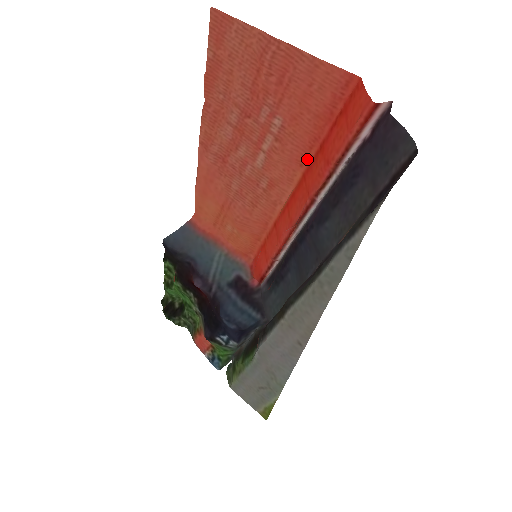
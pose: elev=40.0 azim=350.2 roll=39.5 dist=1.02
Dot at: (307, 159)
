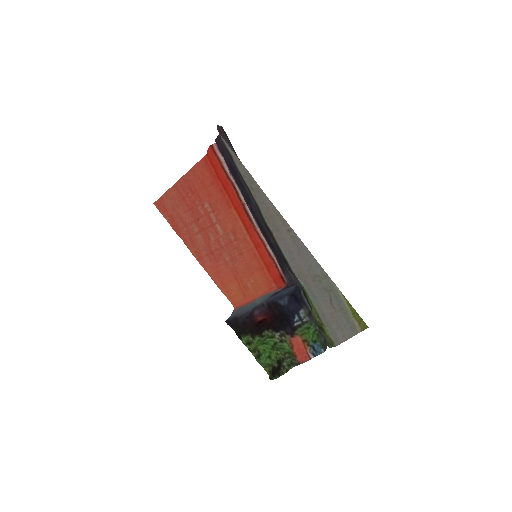
Dot at: (229, 202)
